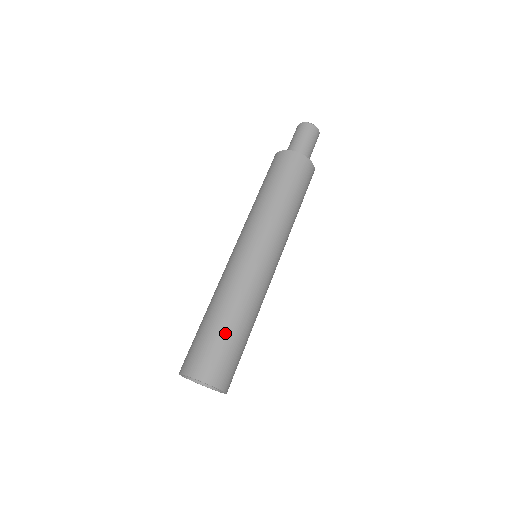
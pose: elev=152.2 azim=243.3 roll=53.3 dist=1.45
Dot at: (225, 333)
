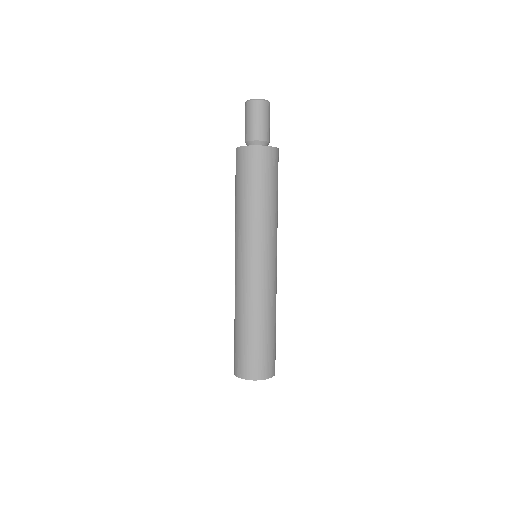
Dot at: (264, 339)
